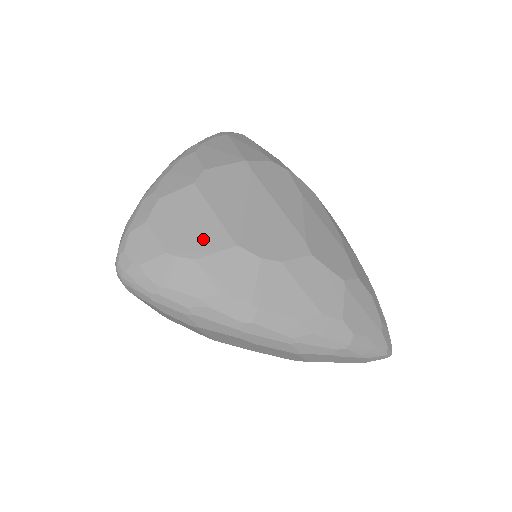
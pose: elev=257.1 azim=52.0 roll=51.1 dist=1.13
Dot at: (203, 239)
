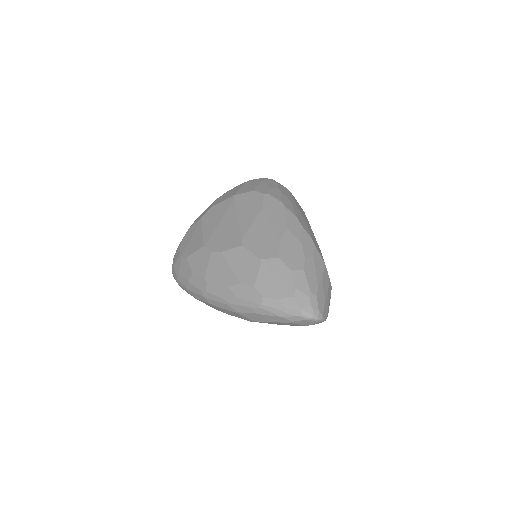
Dot at: (193, 246)
